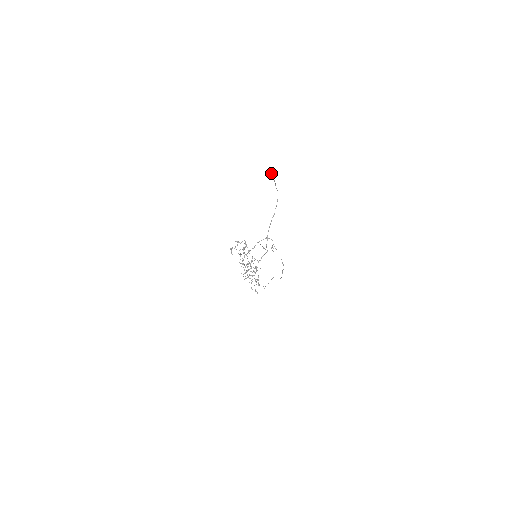
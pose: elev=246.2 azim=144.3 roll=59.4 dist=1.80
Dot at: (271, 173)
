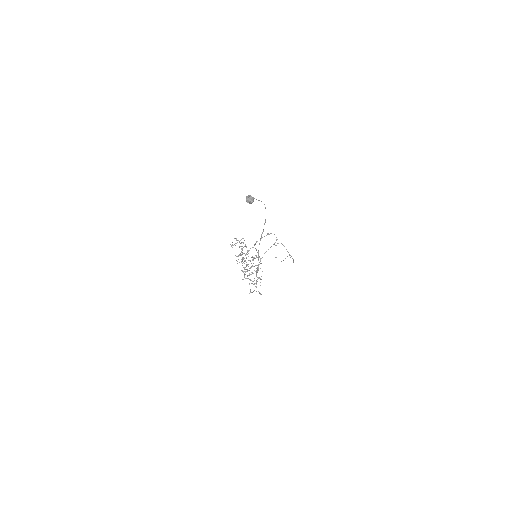
Dot at: (250, 198)
